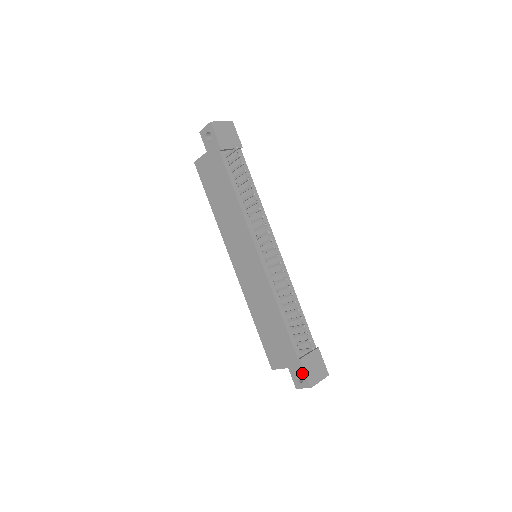
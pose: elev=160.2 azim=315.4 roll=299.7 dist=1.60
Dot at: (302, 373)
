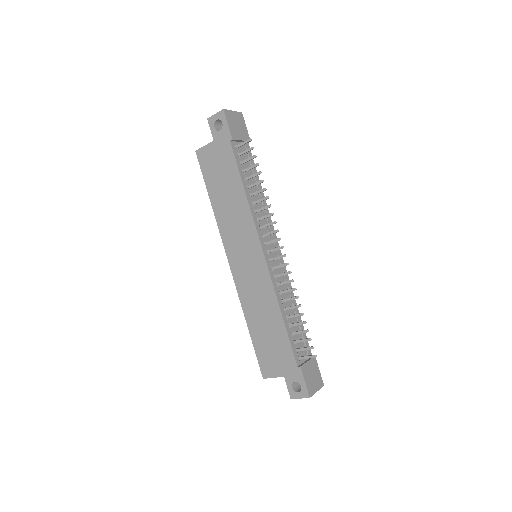
Dot at: (301, 382)
